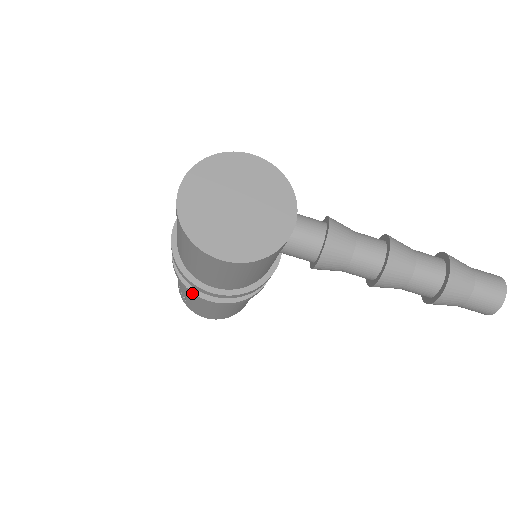
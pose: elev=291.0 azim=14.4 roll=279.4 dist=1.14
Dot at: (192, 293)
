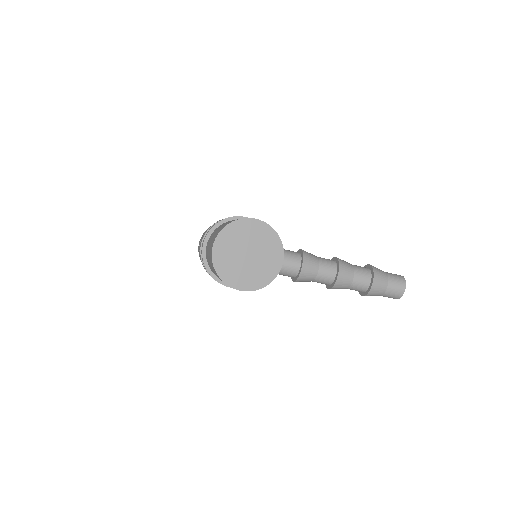
Dot at: occluded
